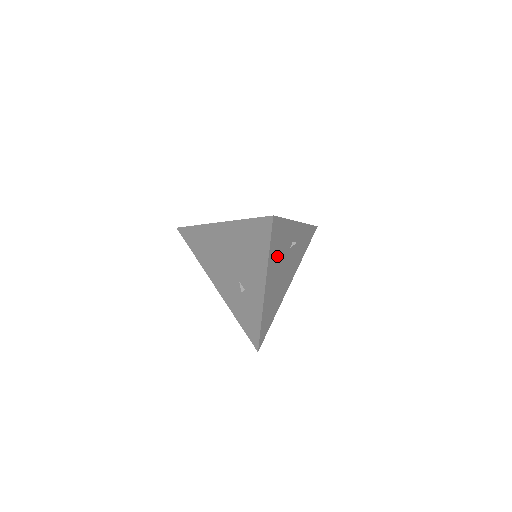
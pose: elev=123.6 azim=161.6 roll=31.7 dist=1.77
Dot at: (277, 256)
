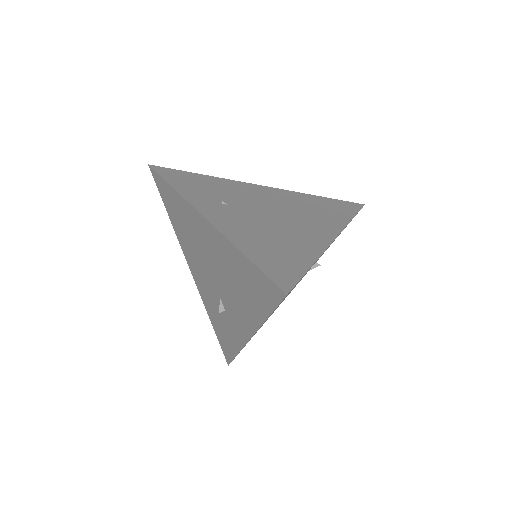
Dot at: occluded
